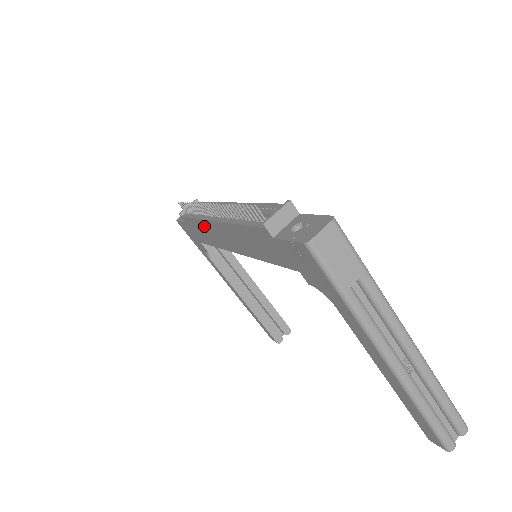
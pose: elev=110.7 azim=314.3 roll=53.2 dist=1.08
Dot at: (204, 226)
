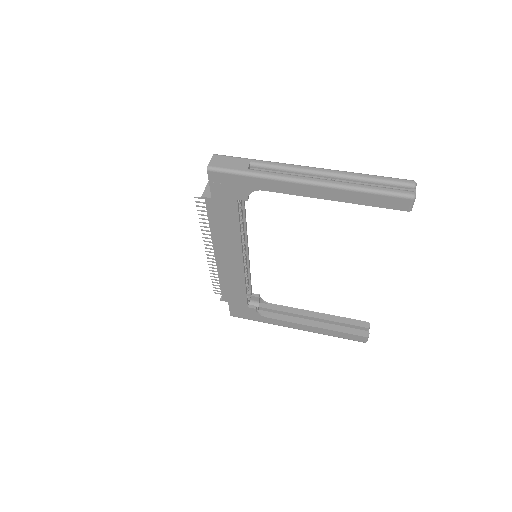
Dot at: (224, 276)
